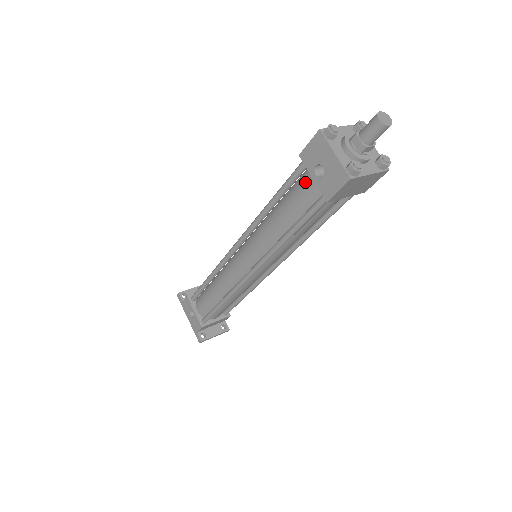
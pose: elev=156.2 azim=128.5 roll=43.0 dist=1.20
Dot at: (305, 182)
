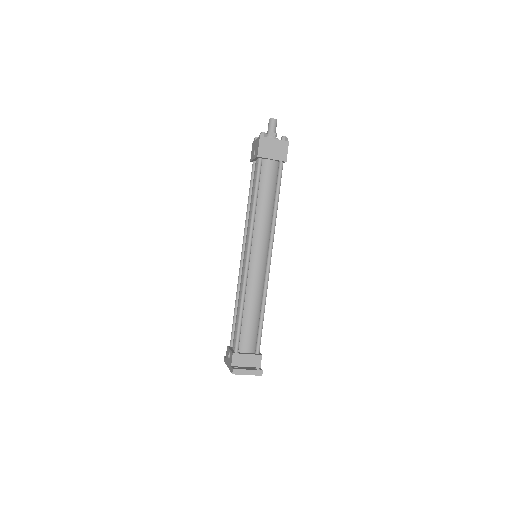
Dot at: (255, 169)
